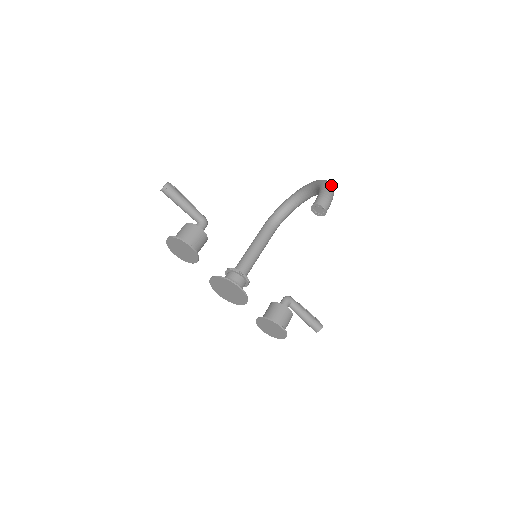
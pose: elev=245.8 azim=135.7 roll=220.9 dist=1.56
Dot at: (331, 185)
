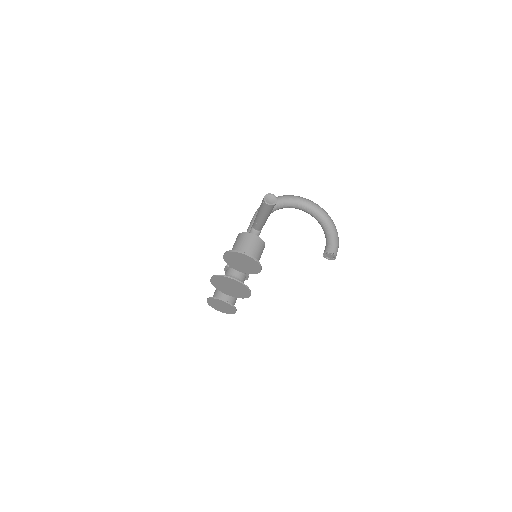
Dot at: (336, 230)
